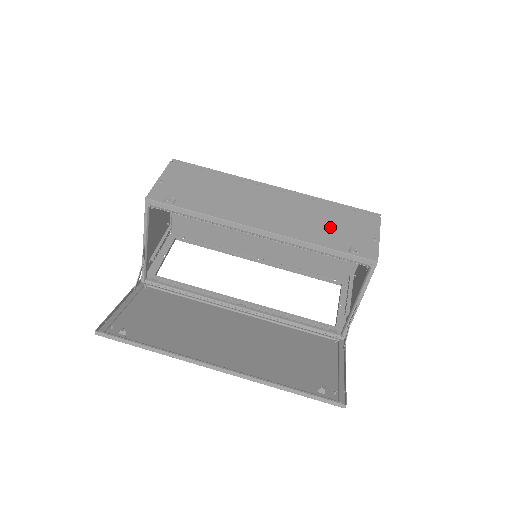
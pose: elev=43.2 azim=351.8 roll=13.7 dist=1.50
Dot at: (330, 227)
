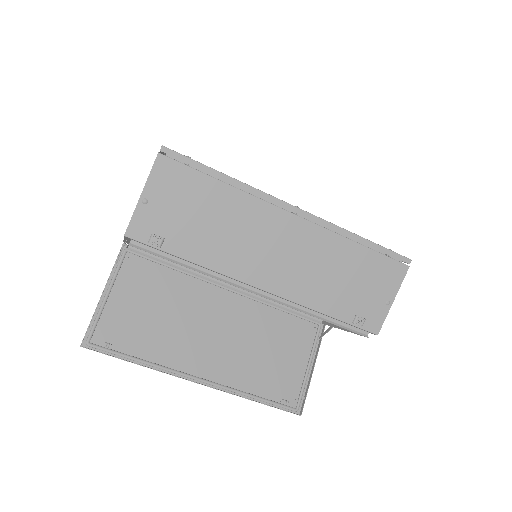
Dot at: (344, 284)
